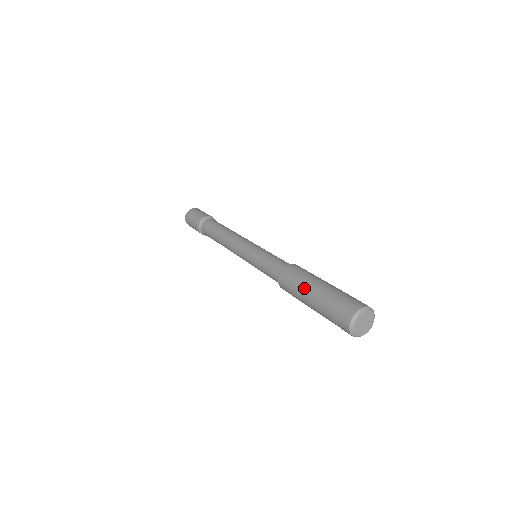
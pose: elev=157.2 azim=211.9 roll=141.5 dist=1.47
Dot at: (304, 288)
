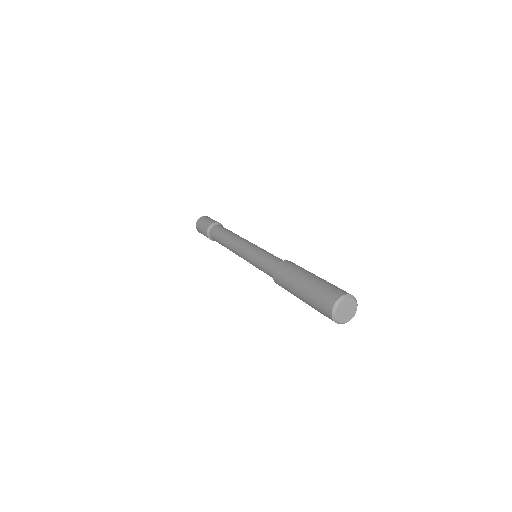
Dot at: (304, 272)
